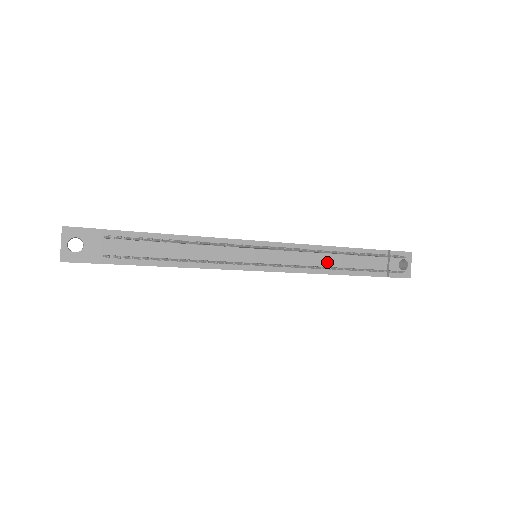
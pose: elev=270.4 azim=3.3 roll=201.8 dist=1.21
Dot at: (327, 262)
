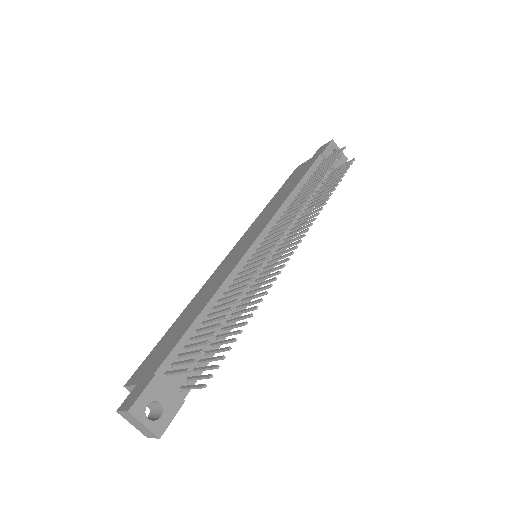
Dot at: occluded
